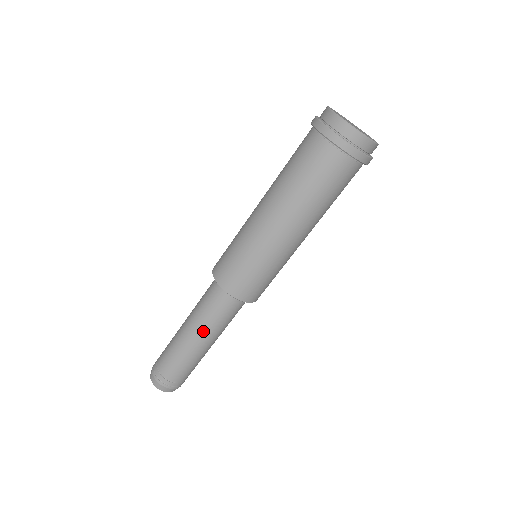
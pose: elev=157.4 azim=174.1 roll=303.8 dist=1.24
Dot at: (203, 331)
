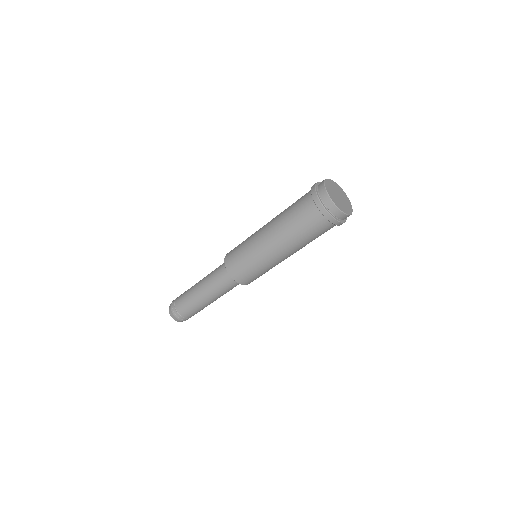
Dot at: (209, 292)
